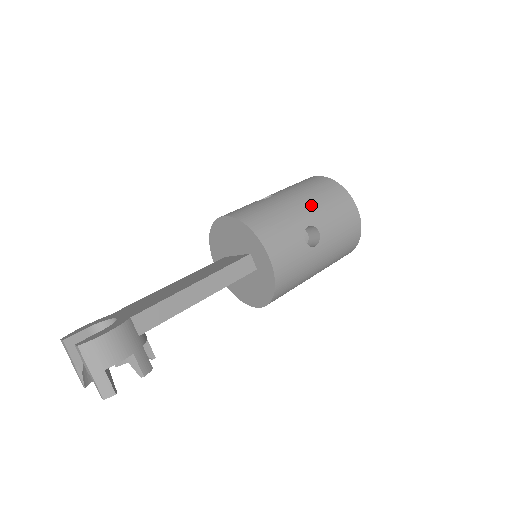
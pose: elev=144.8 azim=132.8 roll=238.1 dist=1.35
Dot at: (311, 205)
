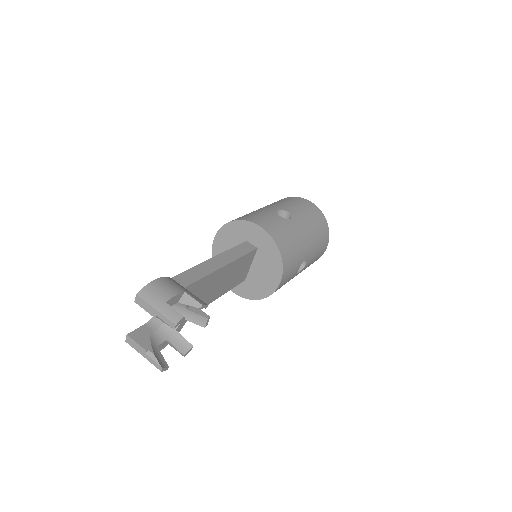
Dot at: (272, 205)
